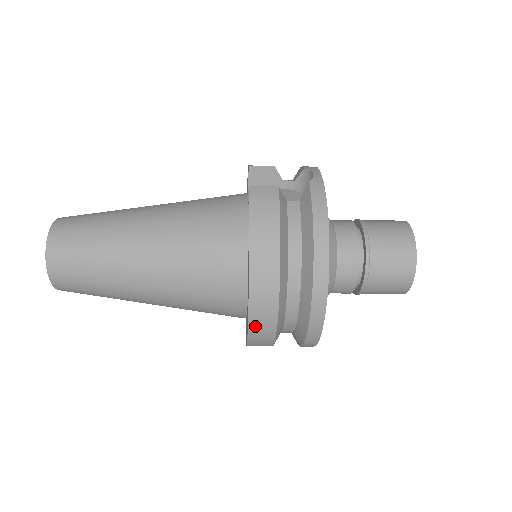
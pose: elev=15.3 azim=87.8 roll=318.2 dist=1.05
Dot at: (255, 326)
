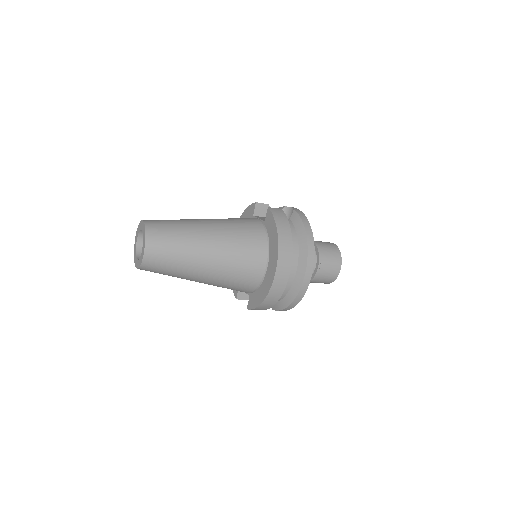
Dot at: (277, 281)
